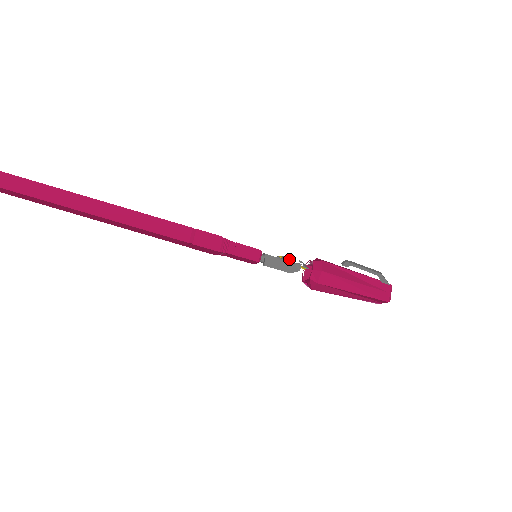
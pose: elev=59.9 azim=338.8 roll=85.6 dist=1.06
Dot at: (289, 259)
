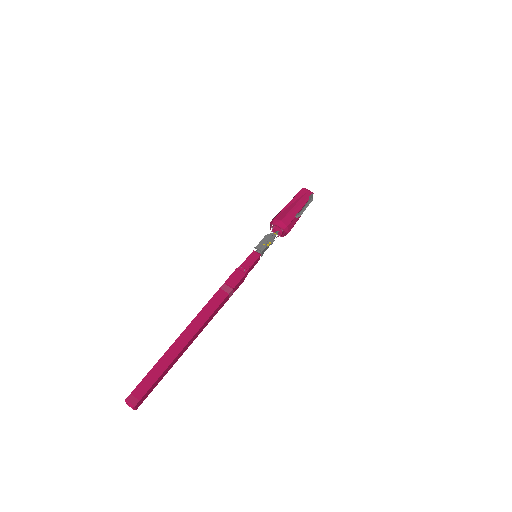
Dot at: (270, 239)
